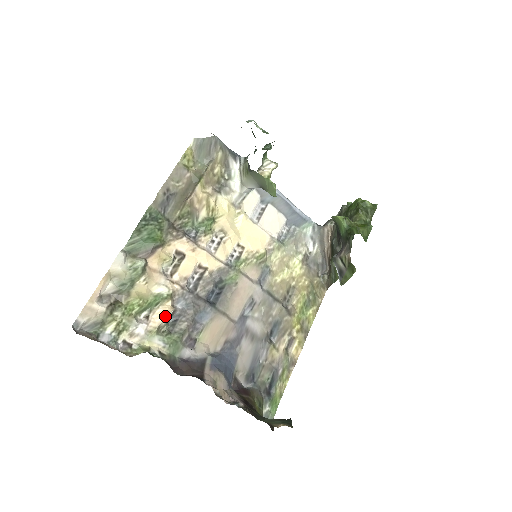
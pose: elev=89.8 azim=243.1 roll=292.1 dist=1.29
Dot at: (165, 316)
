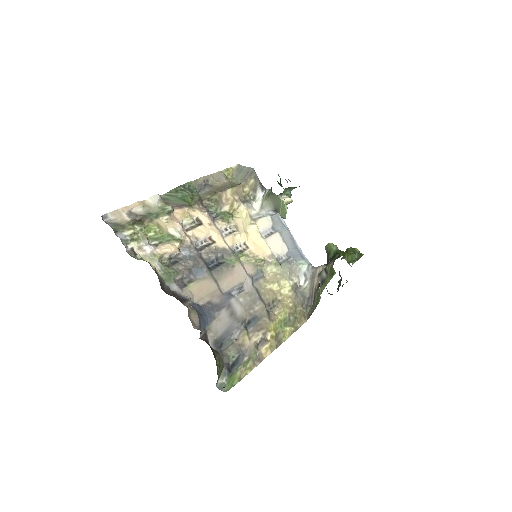
Dot at: (171, 250)
